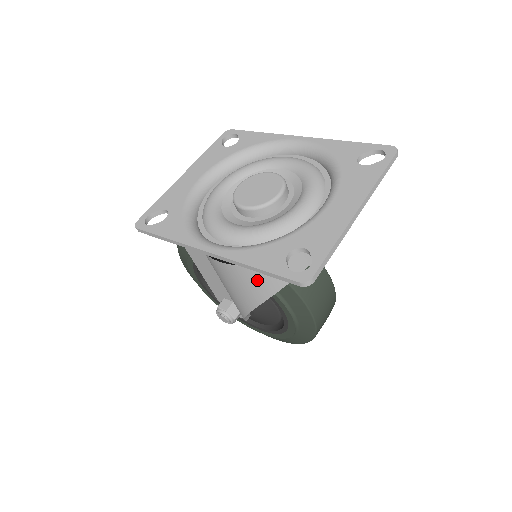
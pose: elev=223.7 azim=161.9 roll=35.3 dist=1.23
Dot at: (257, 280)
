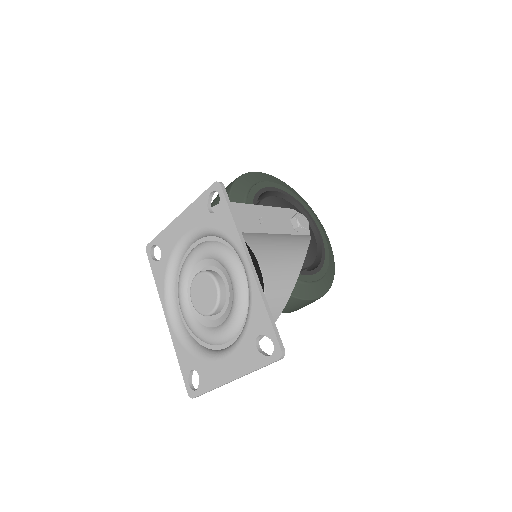
Dot at: occluded
